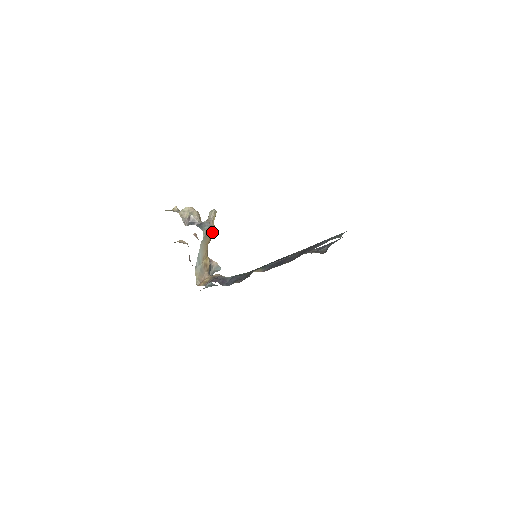
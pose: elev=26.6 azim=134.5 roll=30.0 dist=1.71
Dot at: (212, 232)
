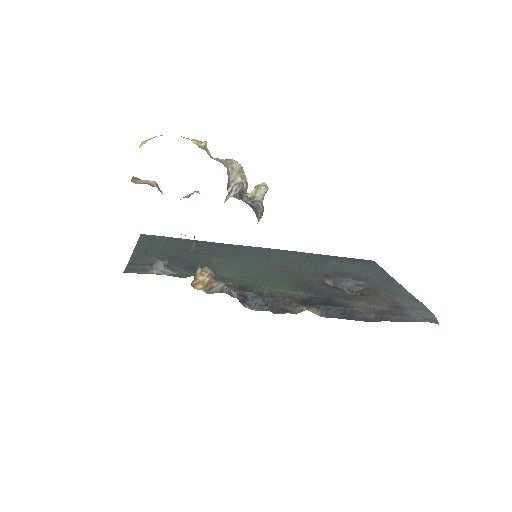
Dot at: occluded
